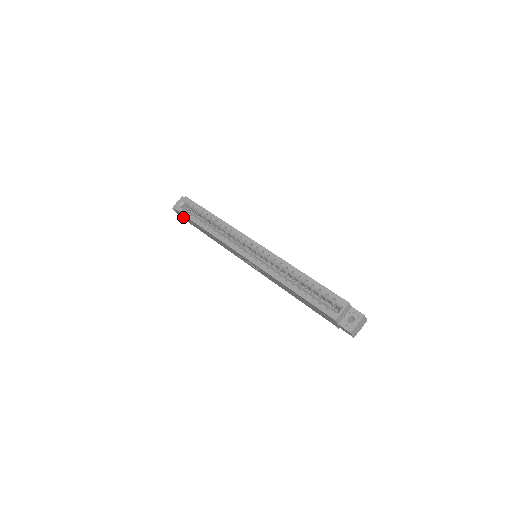
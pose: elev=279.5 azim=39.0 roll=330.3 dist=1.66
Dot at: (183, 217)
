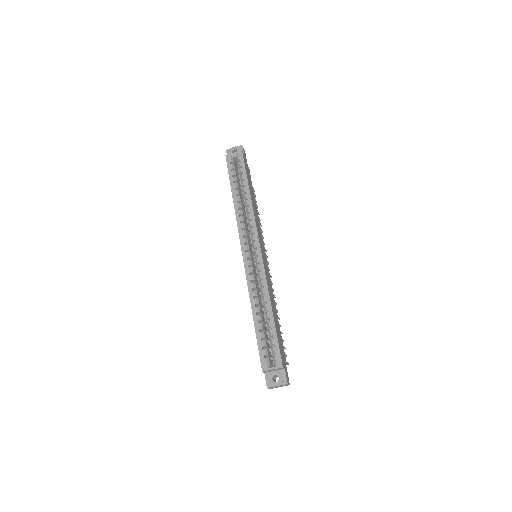
Dot at: occluded
